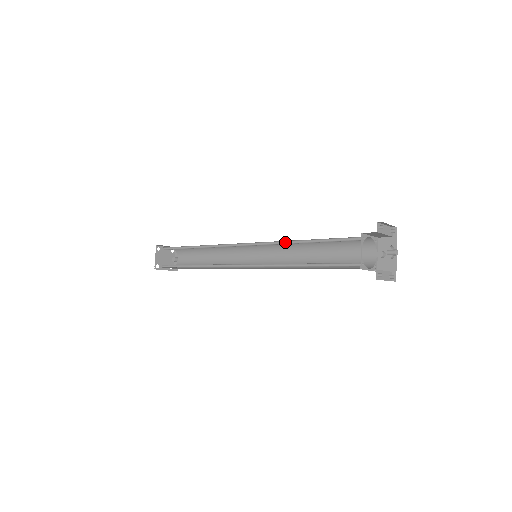
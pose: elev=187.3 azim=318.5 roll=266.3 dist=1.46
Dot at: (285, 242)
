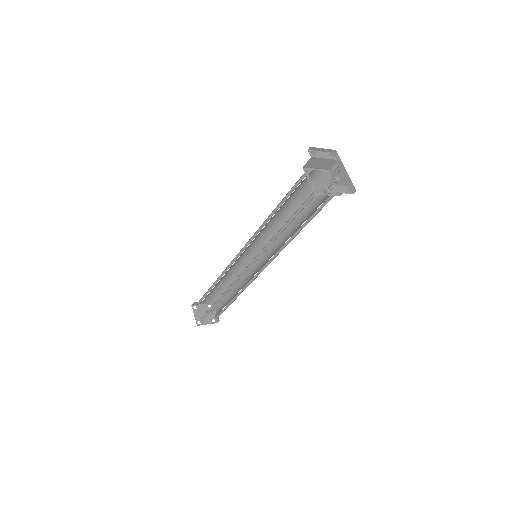
Dot at: (264, 224)
